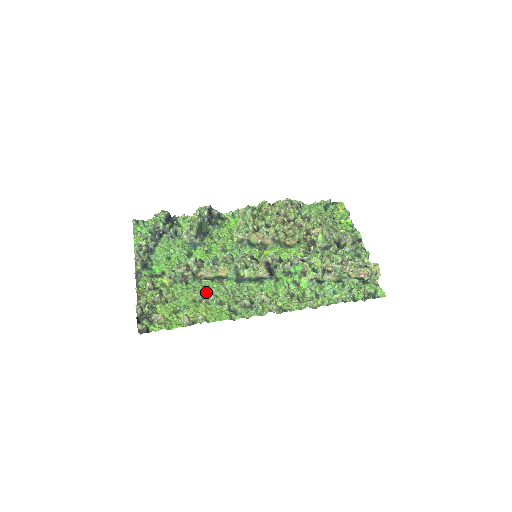
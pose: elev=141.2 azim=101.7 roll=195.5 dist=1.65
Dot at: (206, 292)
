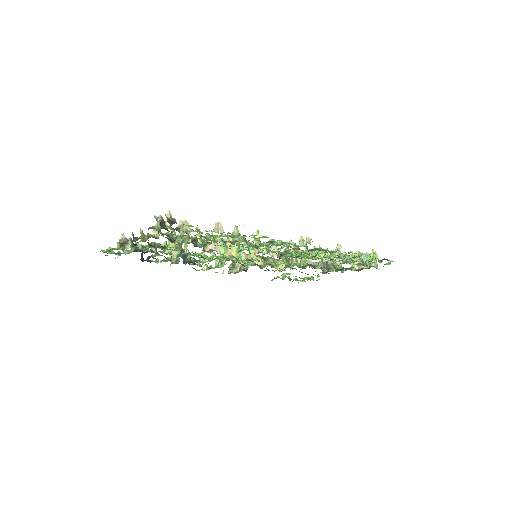
Dot at: occluded
